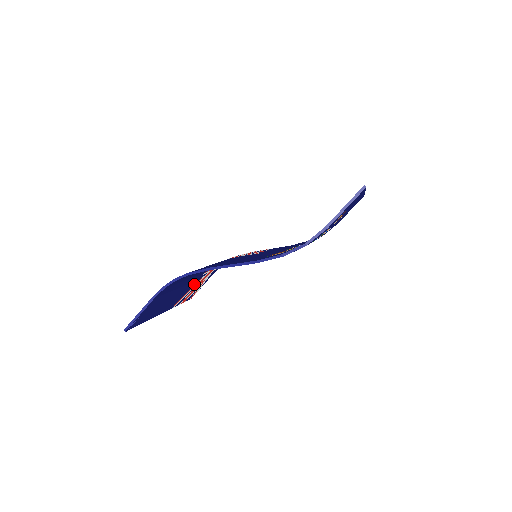
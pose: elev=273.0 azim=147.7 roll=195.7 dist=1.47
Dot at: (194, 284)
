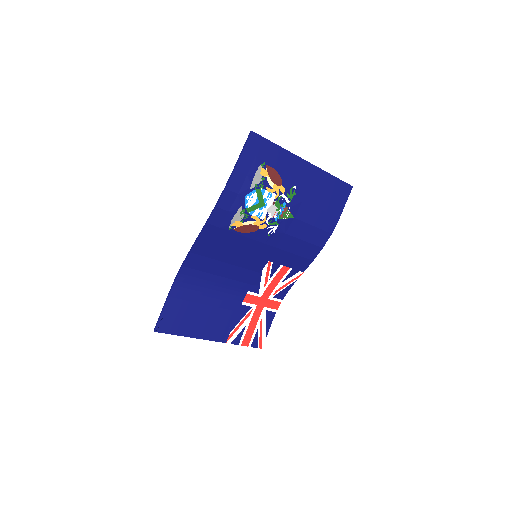
Dot at: (241, 318)
